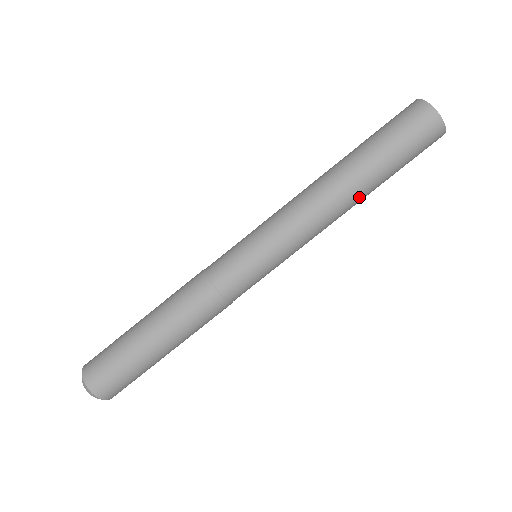
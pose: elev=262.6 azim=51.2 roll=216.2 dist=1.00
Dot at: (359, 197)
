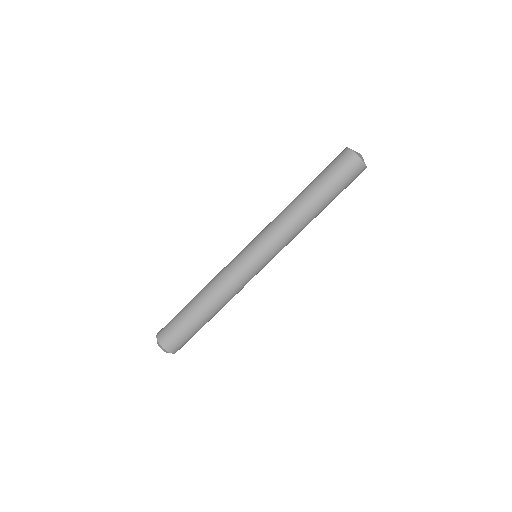
Dot at: (316, 213)
